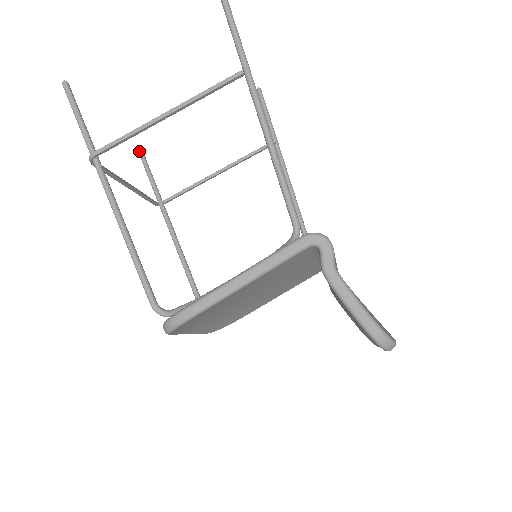
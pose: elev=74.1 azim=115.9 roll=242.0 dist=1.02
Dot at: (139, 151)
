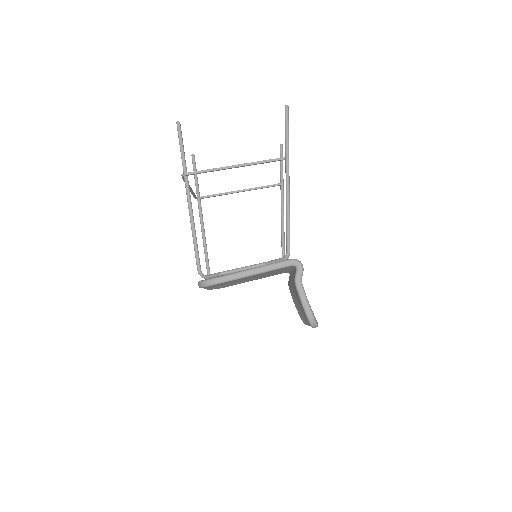
Dot at: (193, 158)
